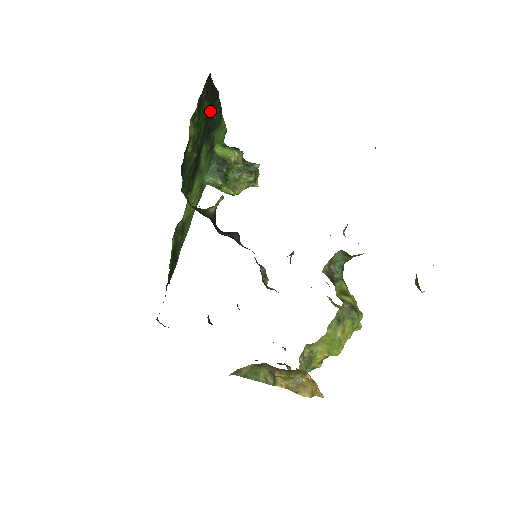
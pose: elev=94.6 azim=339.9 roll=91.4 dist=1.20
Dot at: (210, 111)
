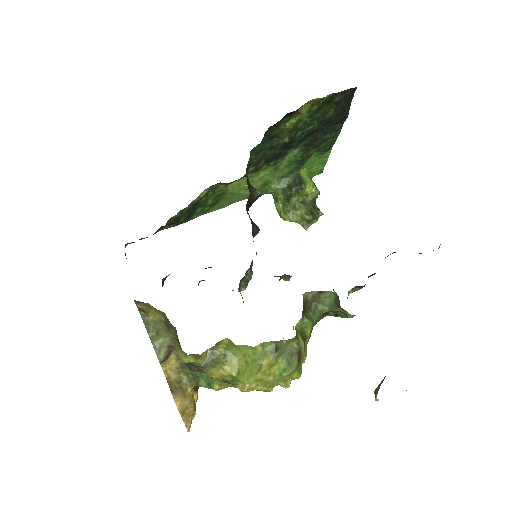
Dot at: (329, 123)
